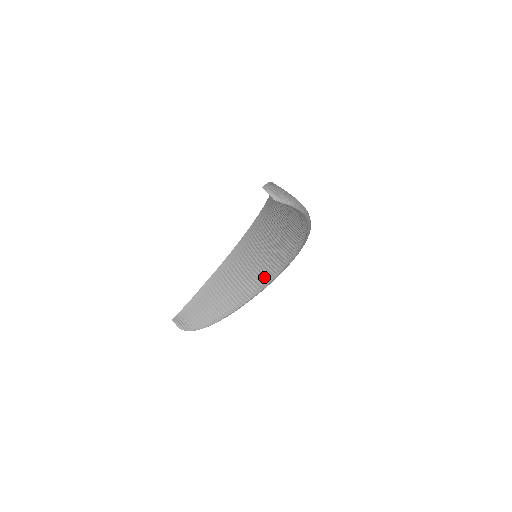
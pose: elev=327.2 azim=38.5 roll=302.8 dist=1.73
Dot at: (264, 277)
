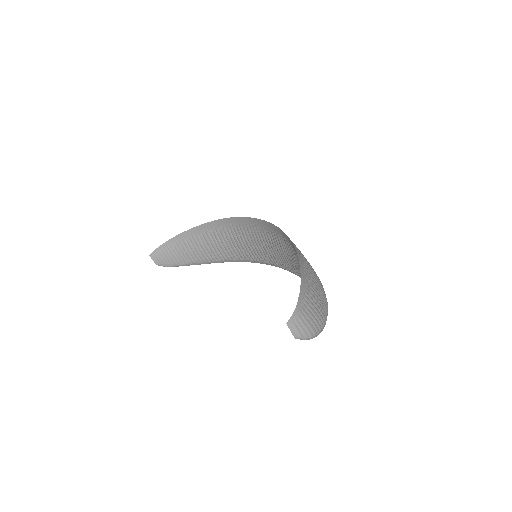
Dot at: (258, 259)
